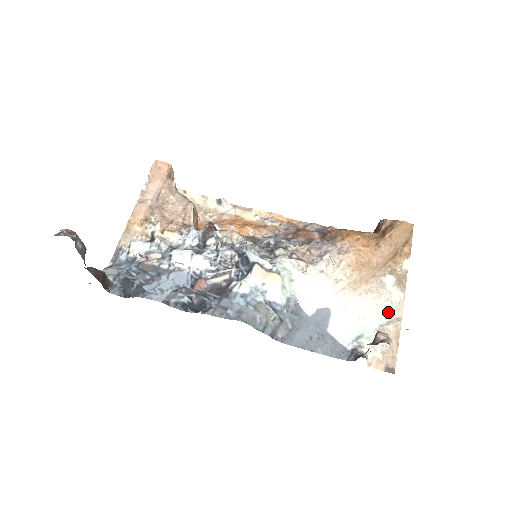
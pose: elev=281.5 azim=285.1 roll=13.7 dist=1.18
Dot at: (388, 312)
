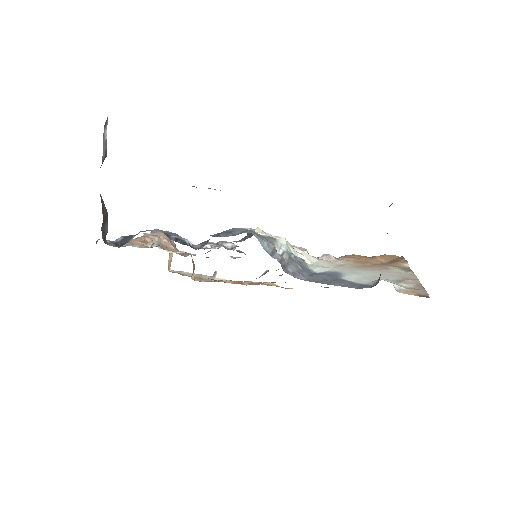
Dot at: (402, 276)
